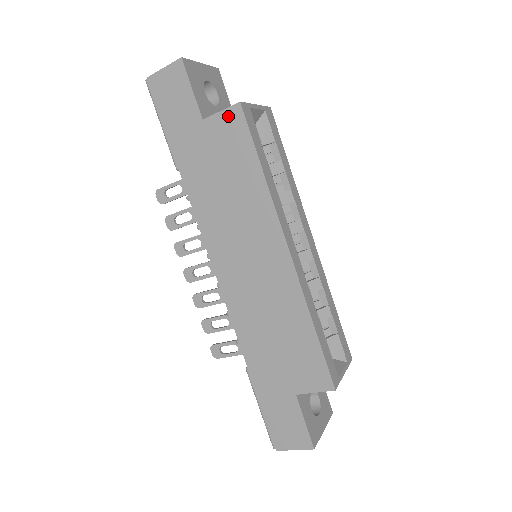
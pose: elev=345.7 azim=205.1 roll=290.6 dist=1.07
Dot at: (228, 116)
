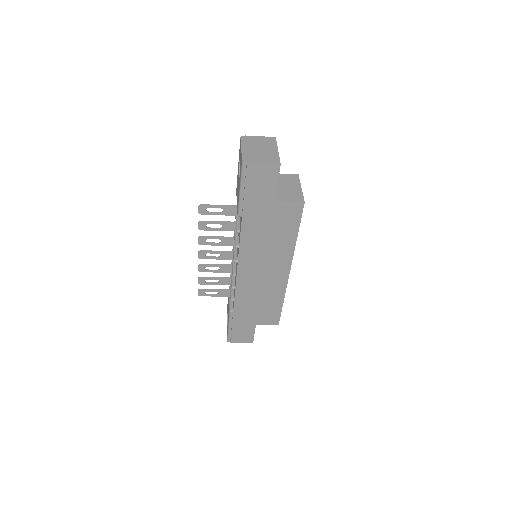
Dot at: (293, 206)
